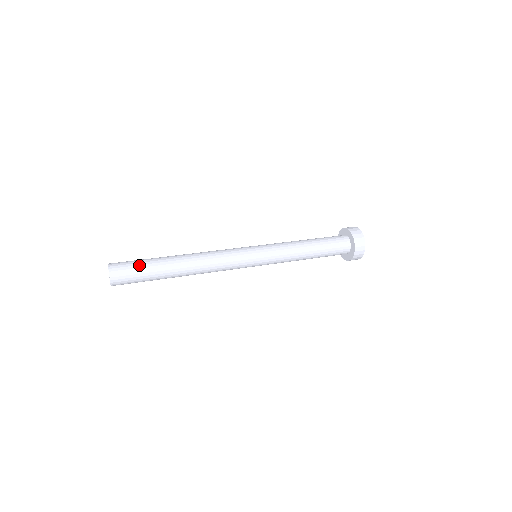
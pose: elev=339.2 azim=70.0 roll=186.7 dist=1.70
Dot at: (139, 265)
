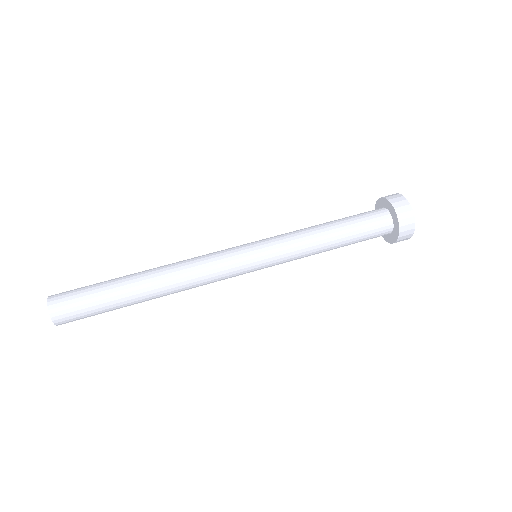
Dot at: (88, 288)
